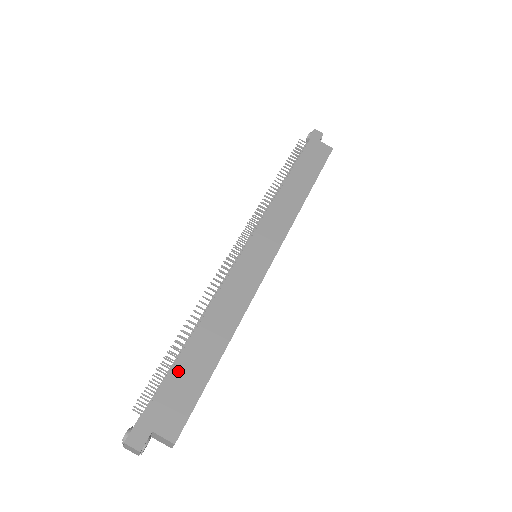
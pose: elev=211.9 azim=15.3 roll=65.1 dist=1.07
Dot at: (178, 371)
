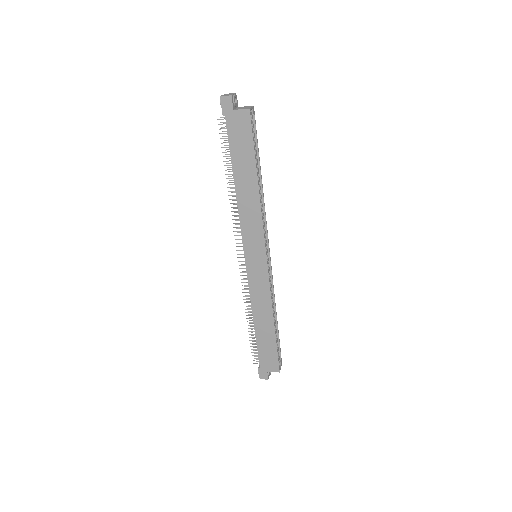
Dot at: (260, 346)
